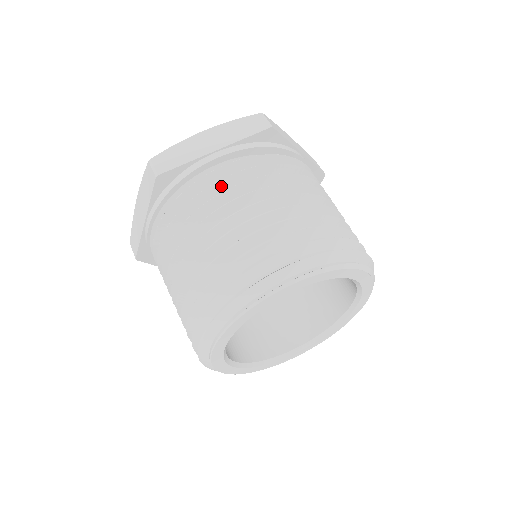
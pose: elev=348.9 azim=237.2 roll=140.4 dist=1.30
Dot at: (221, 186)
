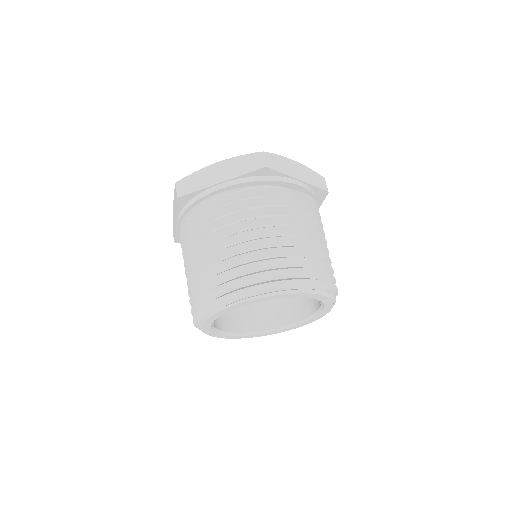
Dot at: (220, 212)
